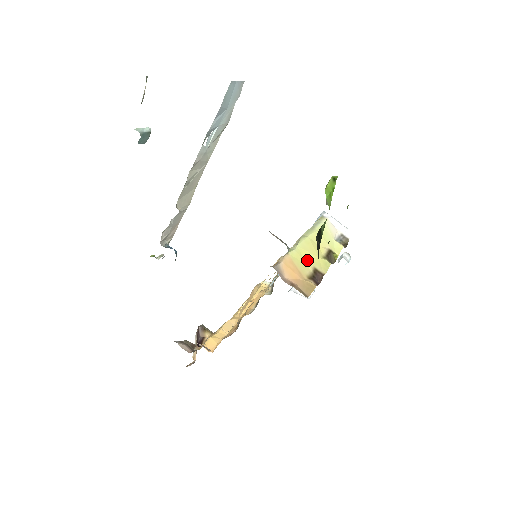
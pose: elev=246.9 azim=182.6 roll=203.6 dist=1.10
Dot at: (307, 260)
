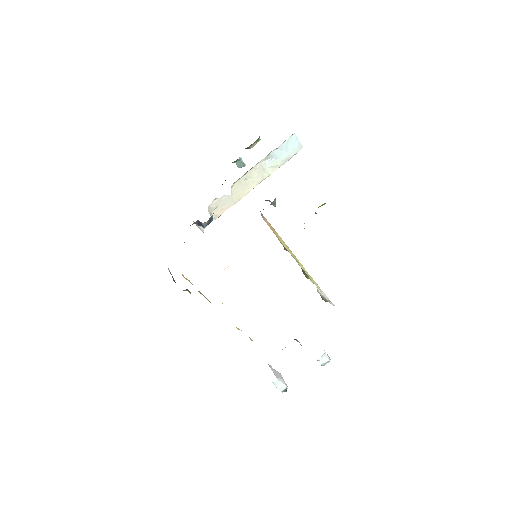
Dot at: (285, 247)
